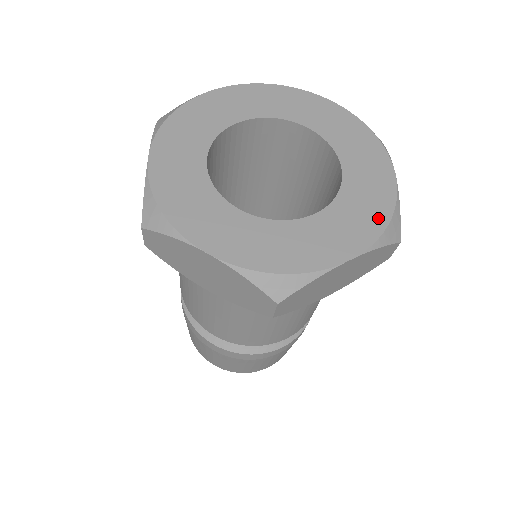
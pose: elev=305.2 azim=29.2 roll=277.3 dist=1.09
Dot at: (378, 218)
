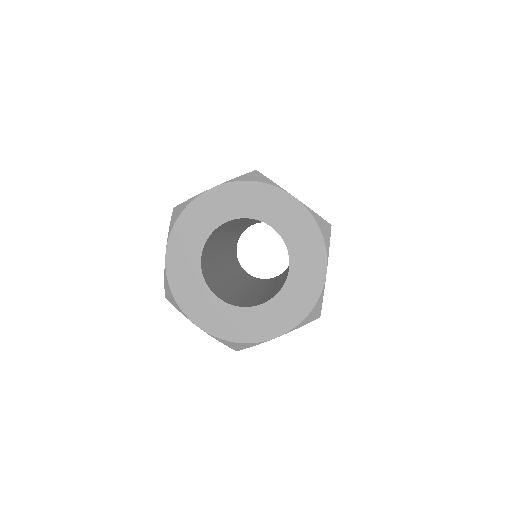
Dot at: (303, 309)
